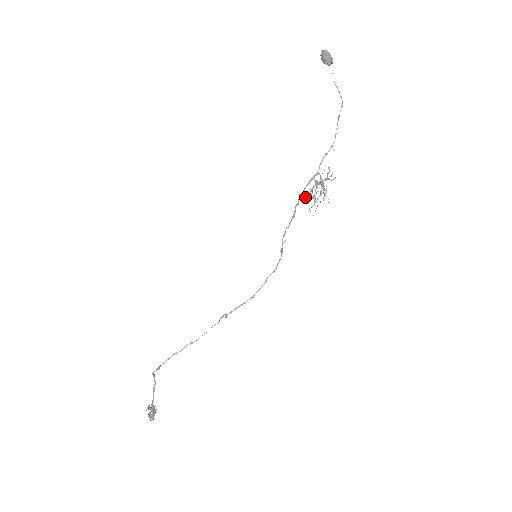
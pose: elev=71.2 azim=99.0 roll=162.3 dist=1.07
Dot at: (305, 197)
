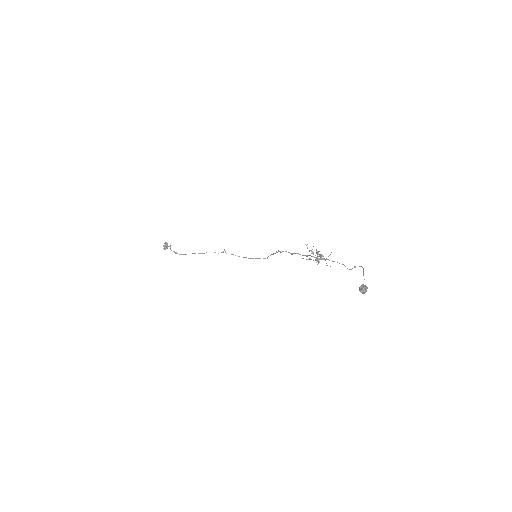
Dot at: occluded
